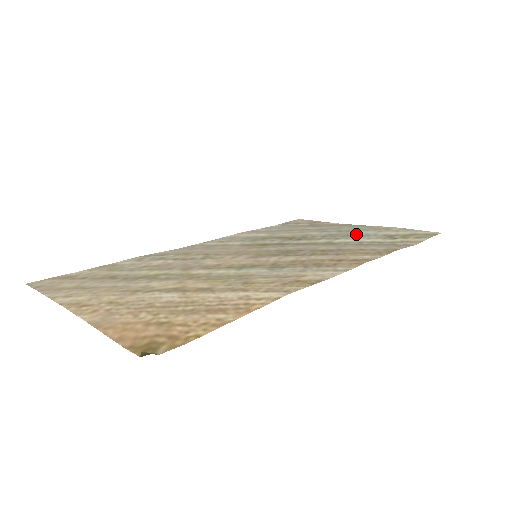
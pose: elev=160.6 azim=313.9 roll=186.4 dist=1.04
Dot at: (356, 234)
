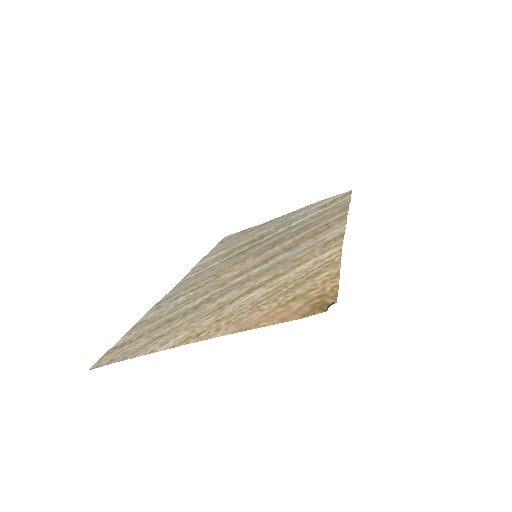
Dot at: (298, 216)
